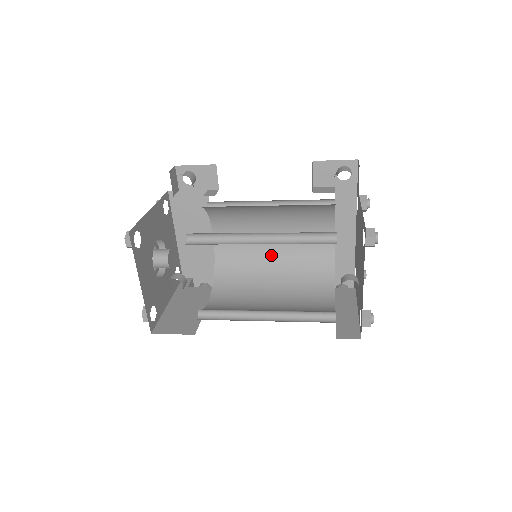
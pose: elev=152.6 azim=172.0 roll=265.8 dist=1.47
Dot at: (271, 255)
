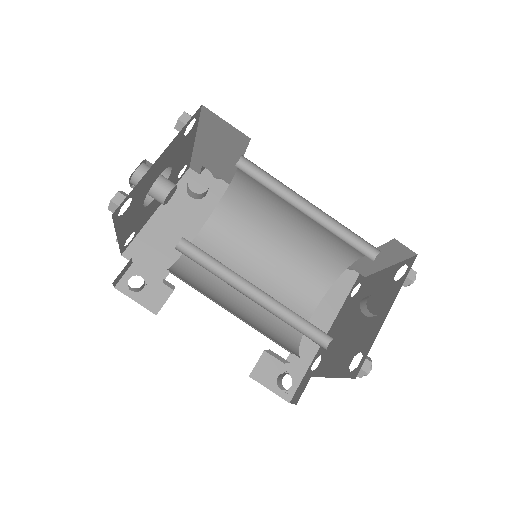
Dot at: occluded
